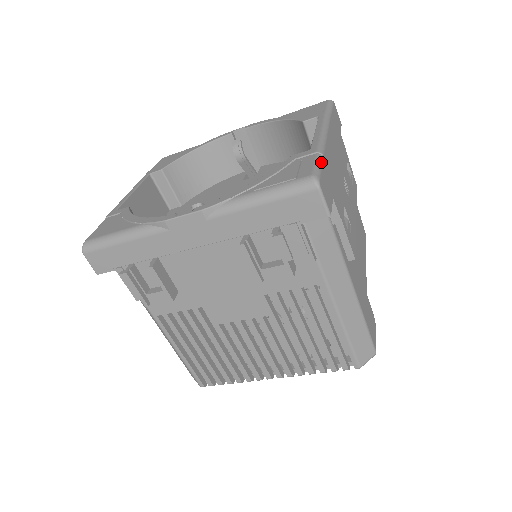
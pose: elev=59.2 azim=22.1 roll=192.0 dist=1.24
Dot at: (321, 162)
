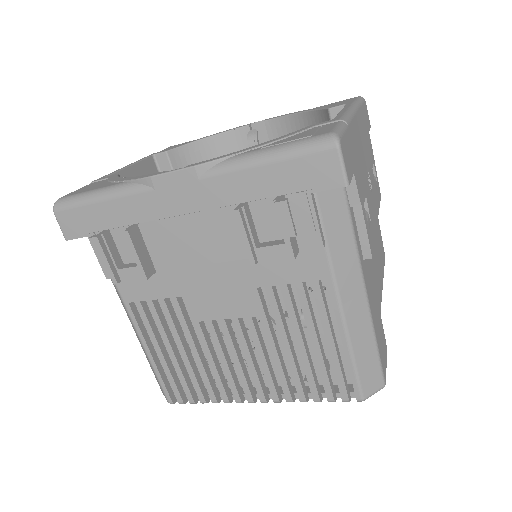
Dot at: (344, 127)
